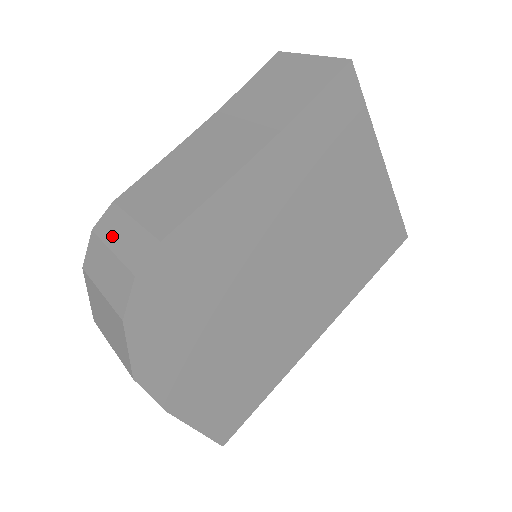
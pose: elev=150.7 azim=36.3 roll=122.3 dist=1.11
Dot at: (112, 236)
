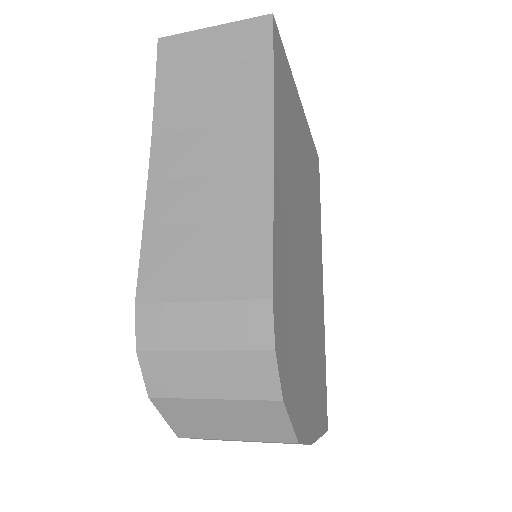
Dot at: (184, 337)
